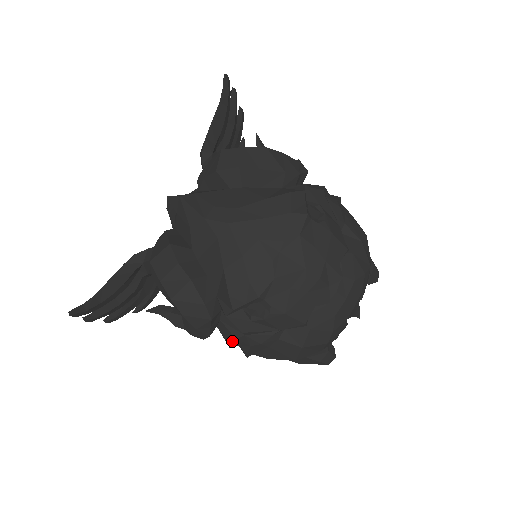
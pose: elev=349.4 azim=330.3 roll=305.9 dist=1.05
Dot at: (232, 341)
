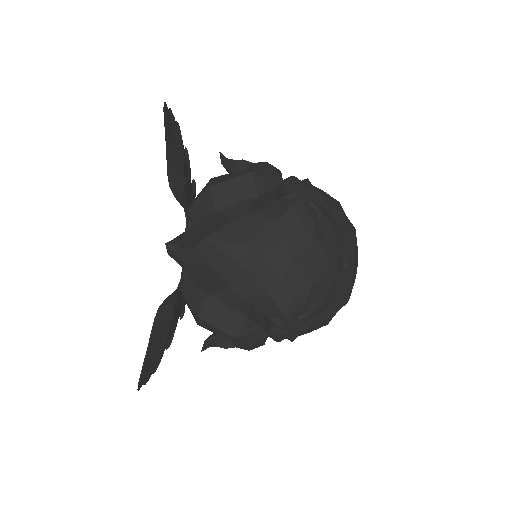
Dot at: (282, 338)
